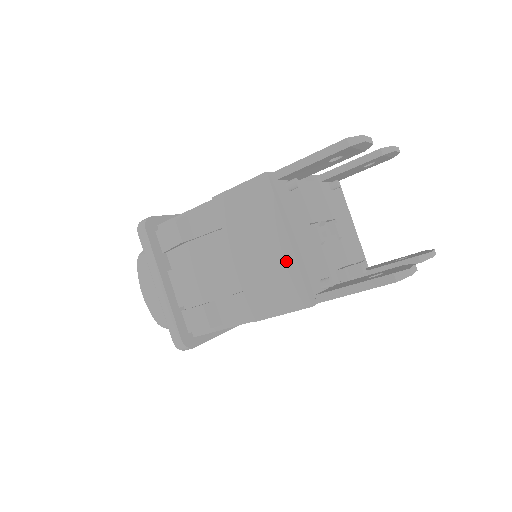
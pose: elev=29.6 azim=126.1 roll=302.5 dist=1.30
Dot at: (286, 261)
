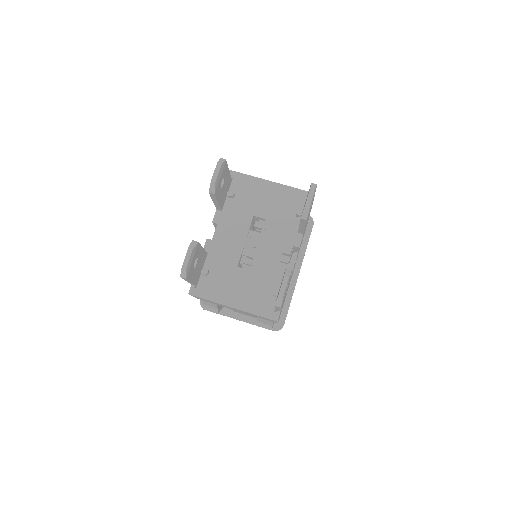
Dot at: occluded
